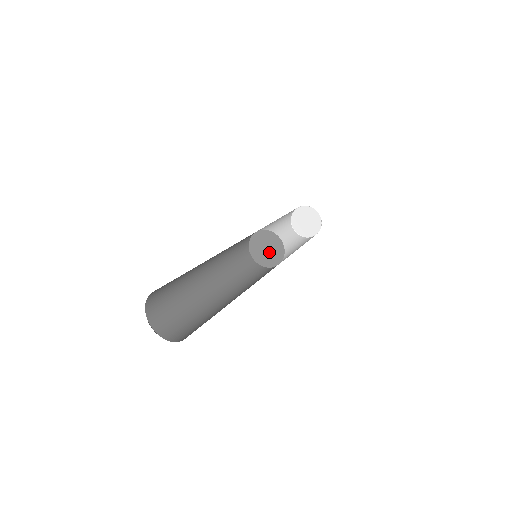
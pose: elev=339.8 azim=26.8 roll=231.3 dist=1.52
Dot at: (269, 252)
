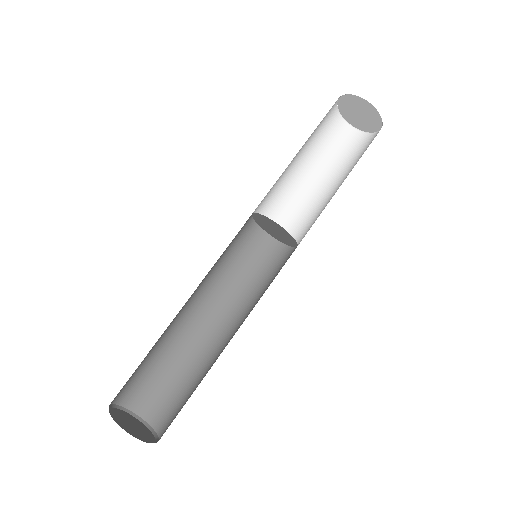
Dot at: (278, 234)
